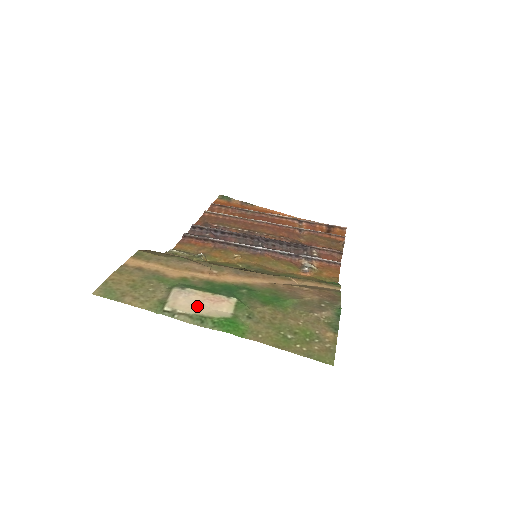
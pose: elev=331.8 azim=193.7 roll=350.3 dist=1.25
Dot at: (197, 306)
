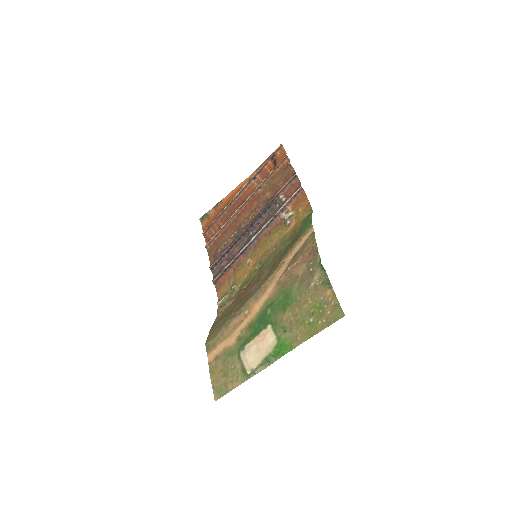
Dot at: (258, 354)
